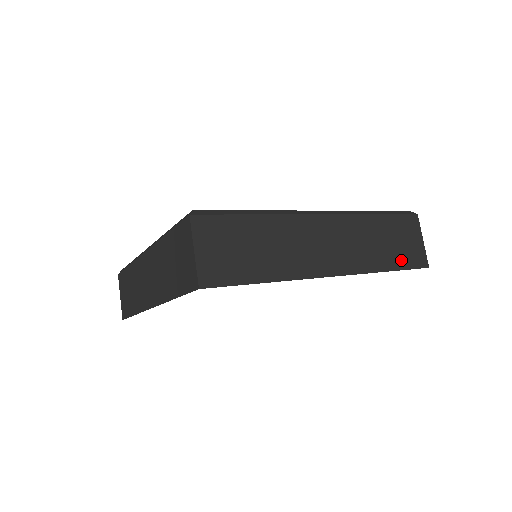
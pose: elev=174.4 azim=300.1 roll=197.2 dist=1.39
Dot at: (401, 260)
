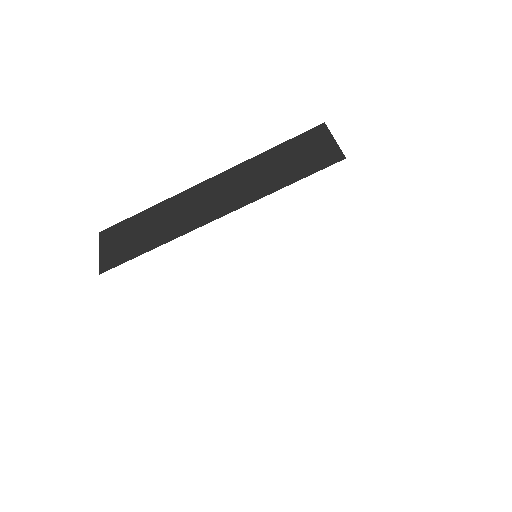
Dot at: occluded
